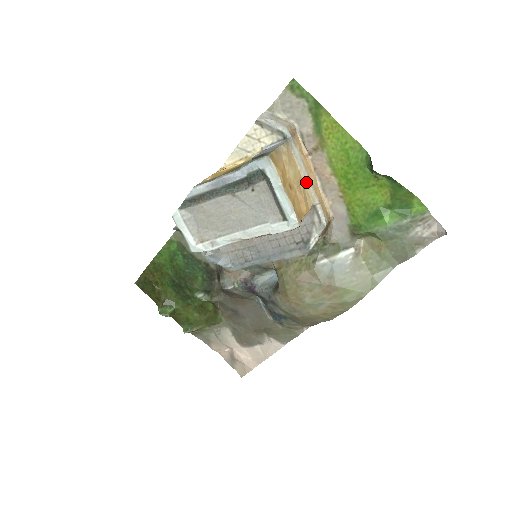
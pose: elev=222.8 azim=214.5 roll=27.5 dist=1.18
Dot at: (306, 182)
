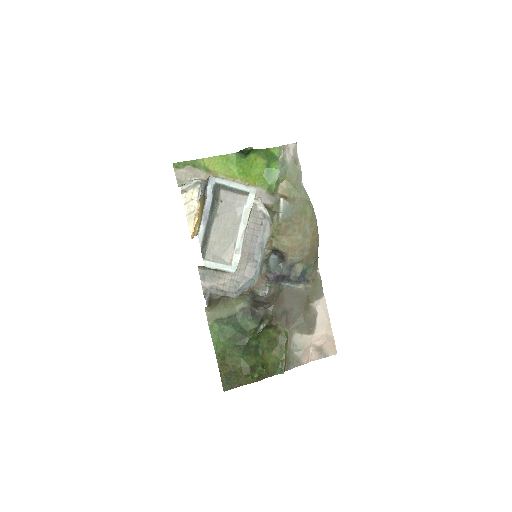
Dot at: occluded
